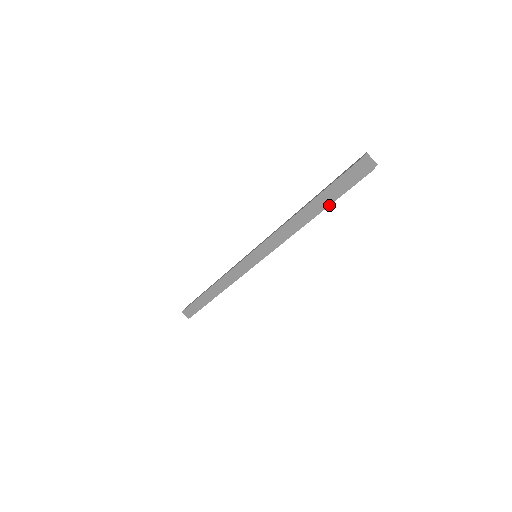
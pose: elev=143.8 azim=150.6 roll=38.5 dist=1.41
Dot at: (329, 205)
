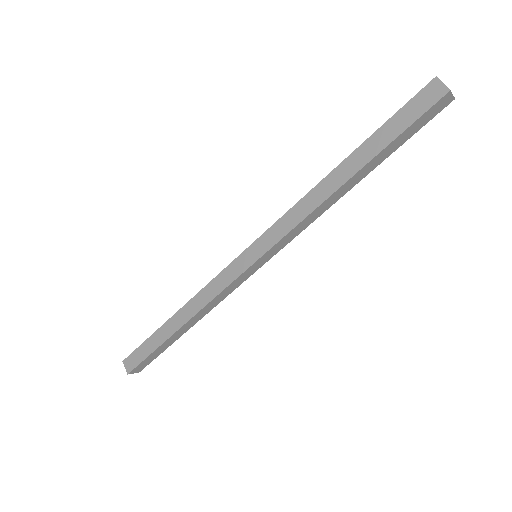
Dot at: (379, 152)
